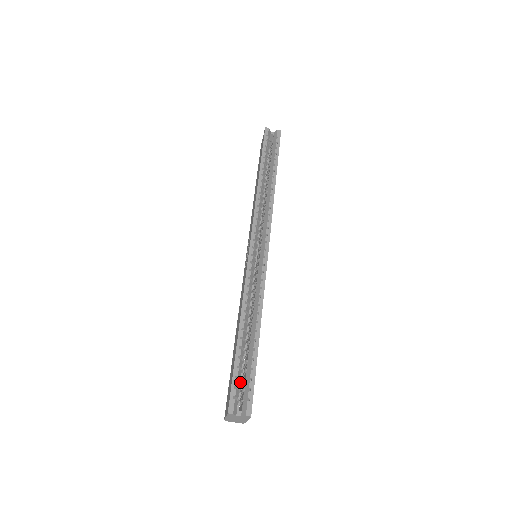
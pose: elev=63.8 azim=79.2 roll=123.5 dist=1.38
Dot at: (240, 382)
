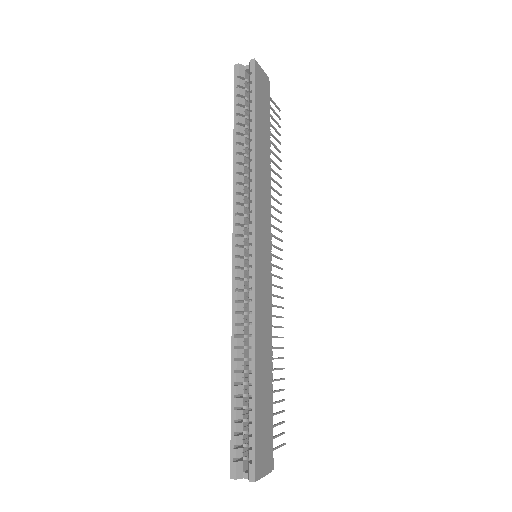
Dot at: (248, 433)
